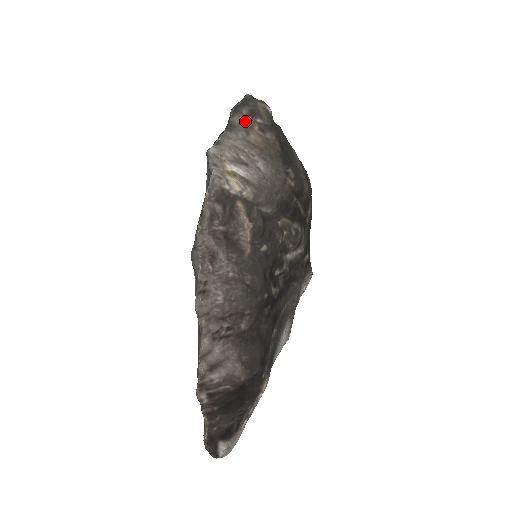
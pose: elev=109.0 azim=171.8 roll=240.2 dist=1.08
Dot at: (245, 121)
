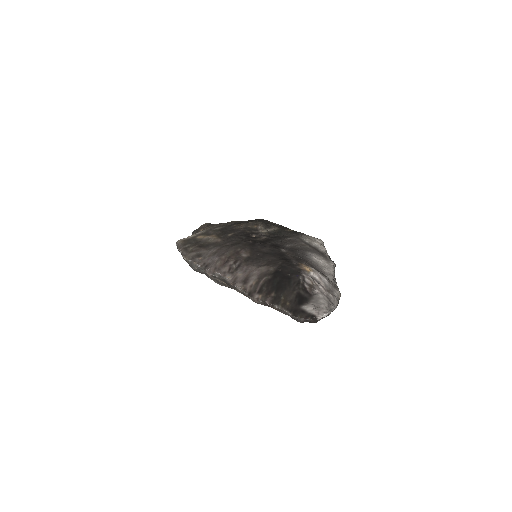
Dot at: occluded
